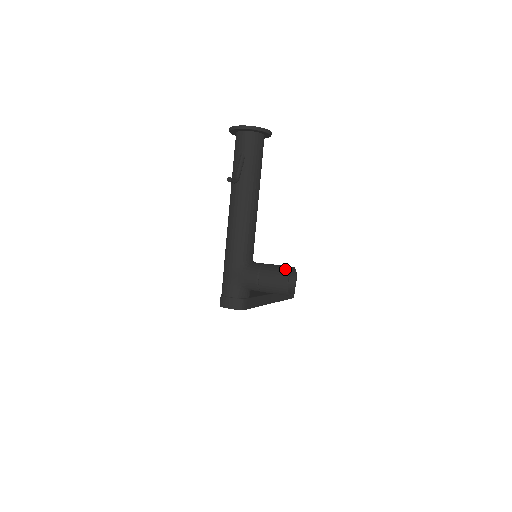
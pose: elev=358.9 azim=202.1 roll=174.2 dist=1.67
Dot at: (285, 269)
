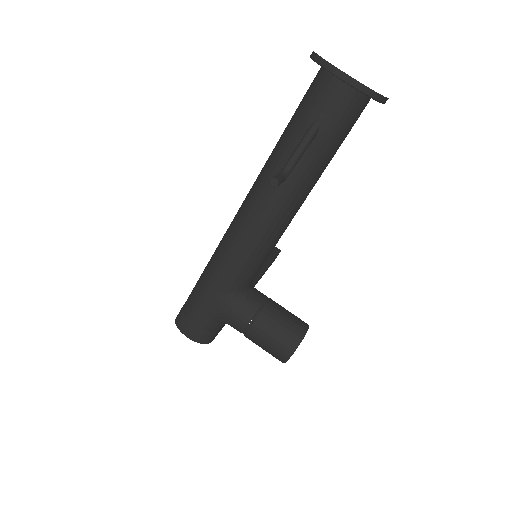
Dot at: (296, 332)
